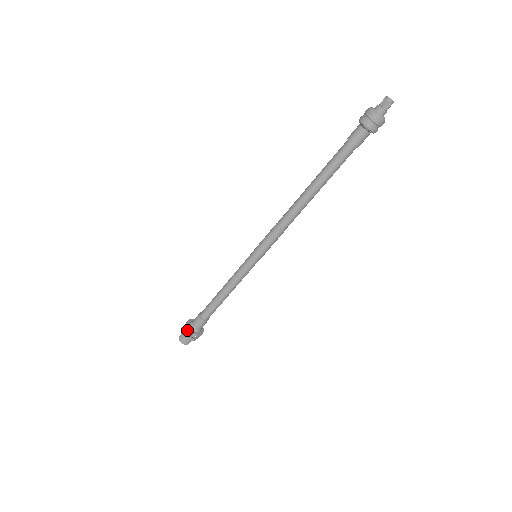
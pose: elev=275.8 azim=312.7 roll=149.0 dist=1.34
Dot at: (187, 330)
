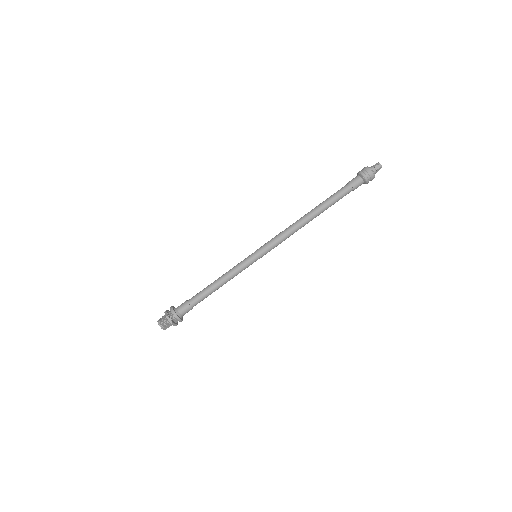
Dot at: (171, 309)
